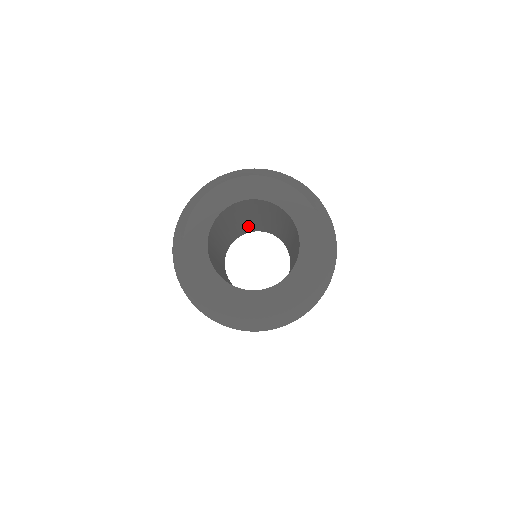
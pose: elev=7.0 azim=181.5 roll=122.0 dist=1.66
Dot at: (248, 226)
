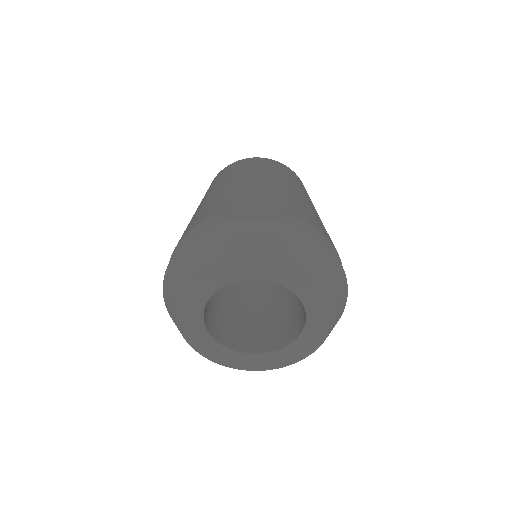
Dot at: occluded
